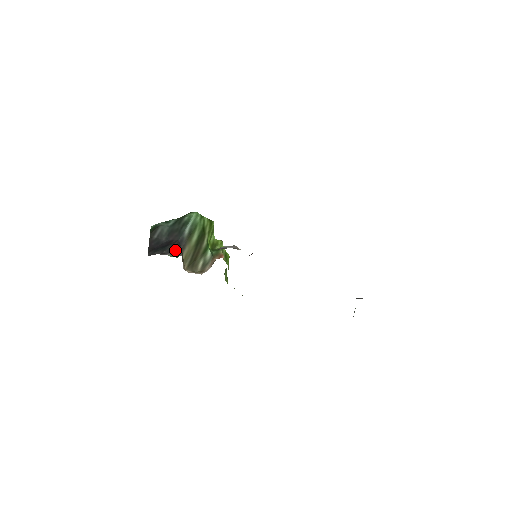
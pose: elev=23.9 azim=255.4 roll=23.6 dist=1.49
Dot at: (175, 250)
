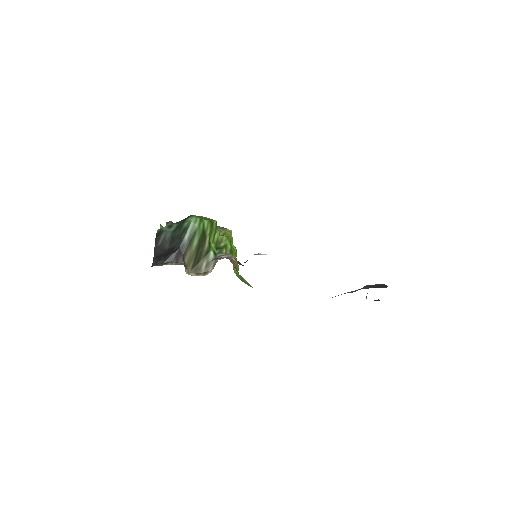
Dot at: (176, 258)
